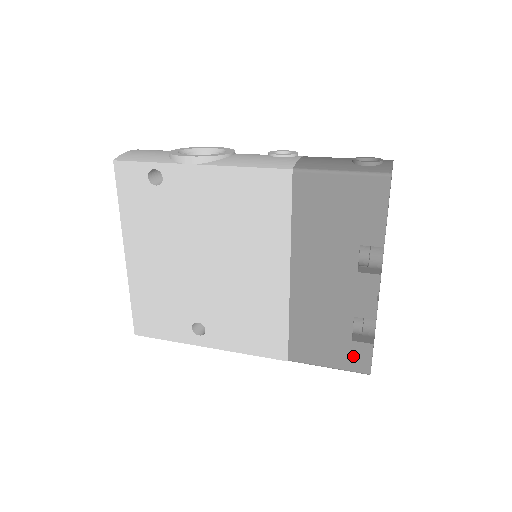
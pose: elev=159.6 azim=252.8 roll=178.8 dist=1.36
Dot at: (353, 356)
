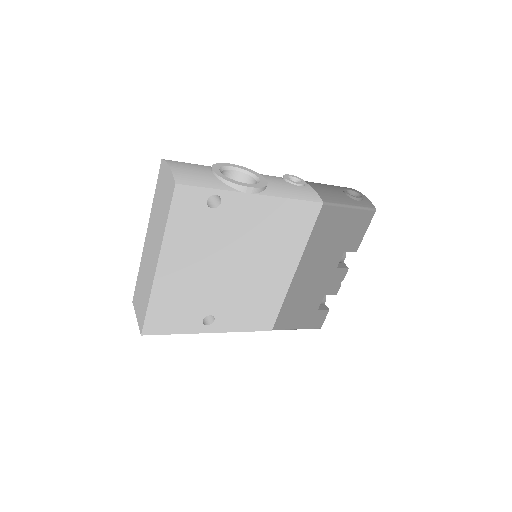
Dot at: (315, 319)
